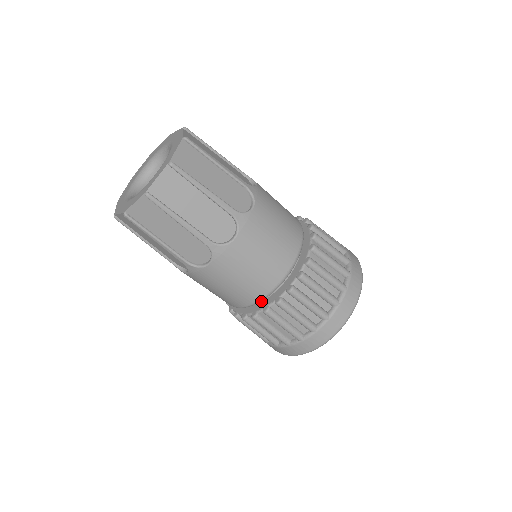
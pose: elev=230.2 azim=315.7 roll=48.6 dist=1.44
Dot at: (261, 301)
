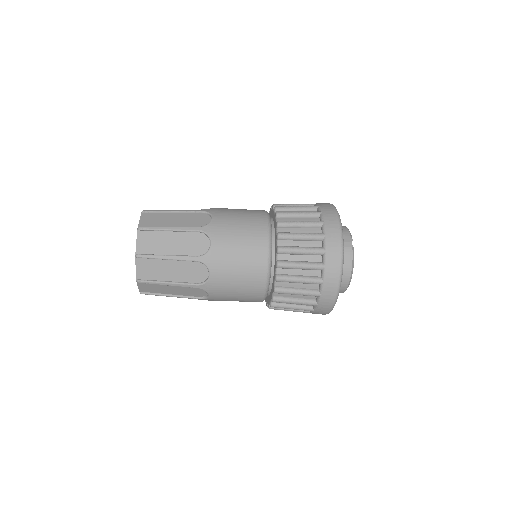
Dot at: (273, 277)
